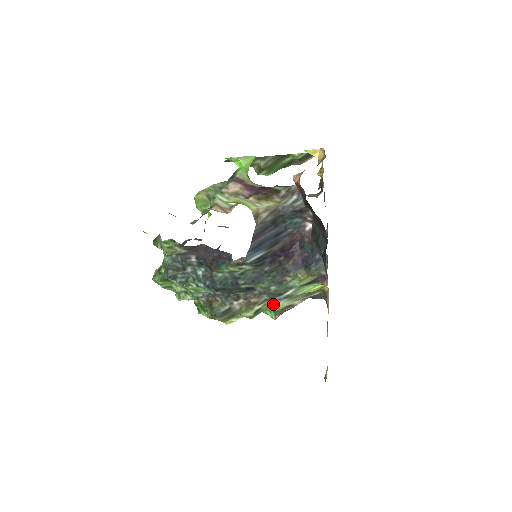
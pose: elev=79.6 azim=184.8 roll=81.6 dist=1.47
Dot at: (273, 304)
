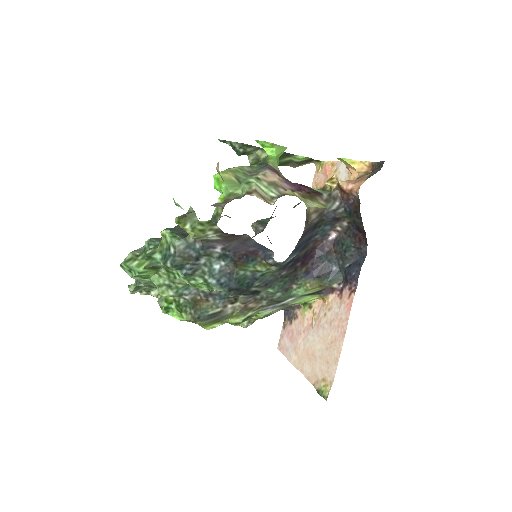
Dot at: (264, 311)
